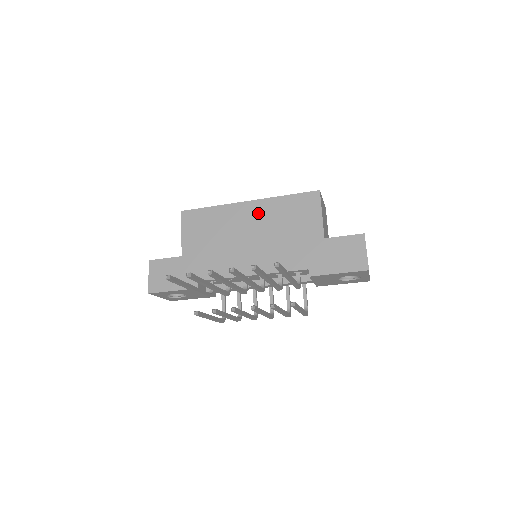
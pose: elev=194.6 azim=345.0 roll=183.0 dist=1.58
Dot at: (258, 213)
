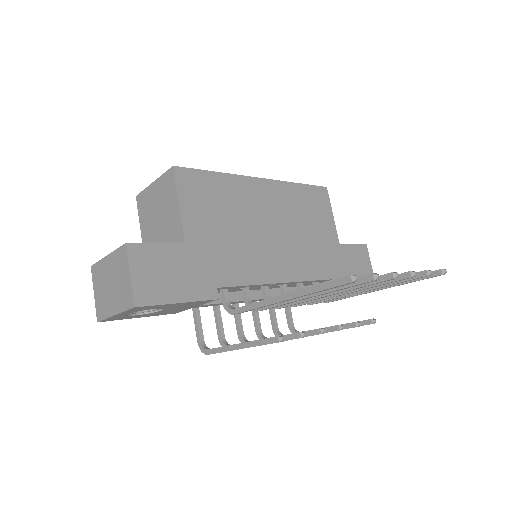
Dot at: (276, 198)
